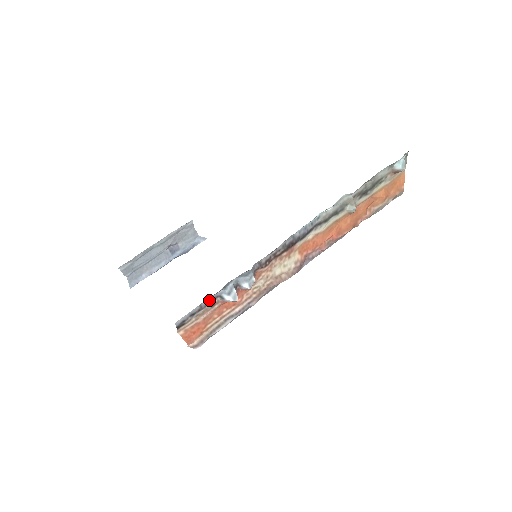
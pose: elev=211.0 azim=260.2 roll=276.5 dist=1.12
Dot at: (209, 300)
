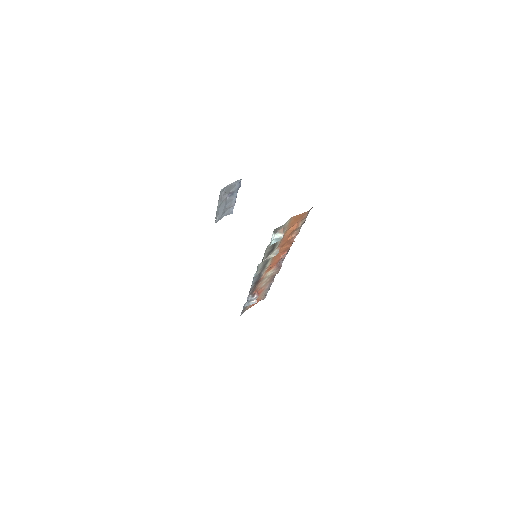
Dot at: (244, 308)
